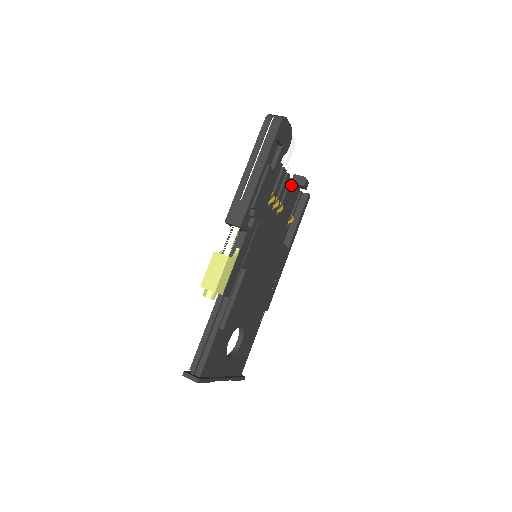
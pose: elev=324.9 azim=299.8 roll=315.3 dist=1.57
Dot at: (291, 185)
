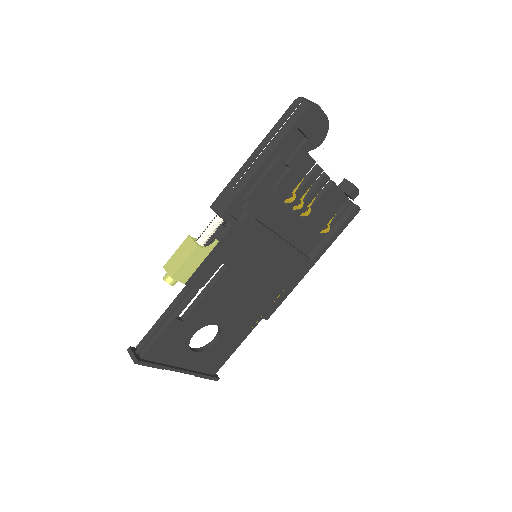
Dot at: (331, 189)
